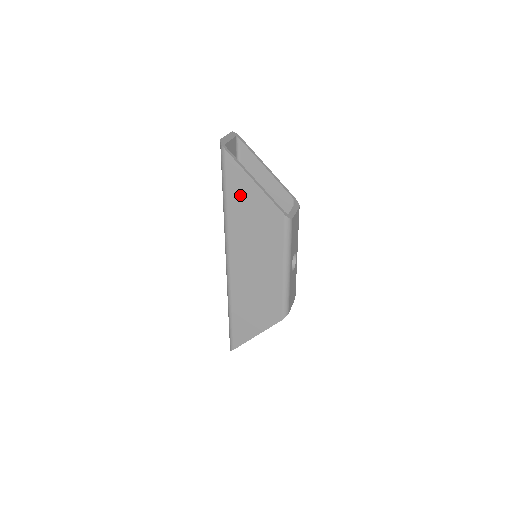
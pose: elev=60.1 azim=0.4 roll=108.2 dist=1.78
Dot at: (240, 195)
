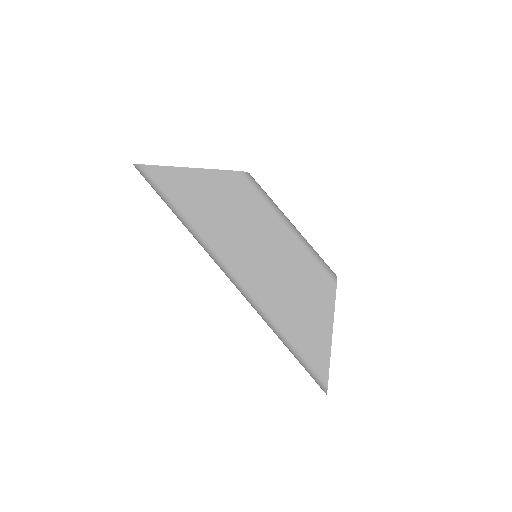
Dot at: (186, 193)
